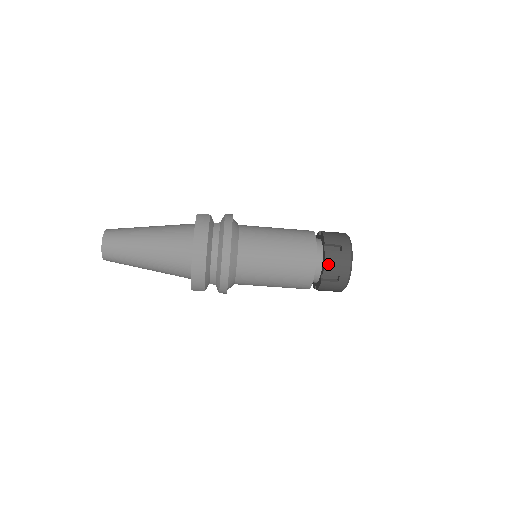
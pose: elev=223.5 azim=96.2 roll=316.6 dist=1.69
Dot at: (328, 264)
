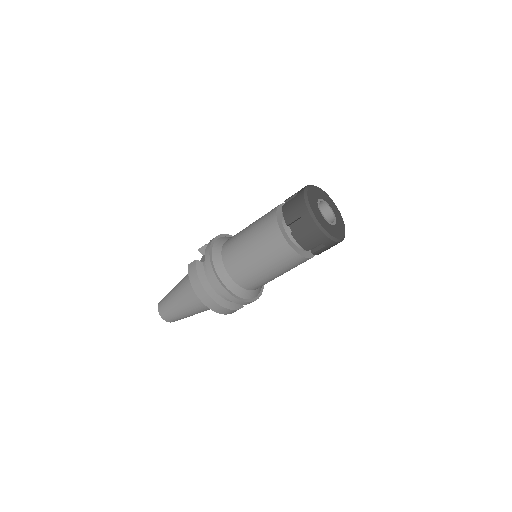
Dot at: (302, 243)
